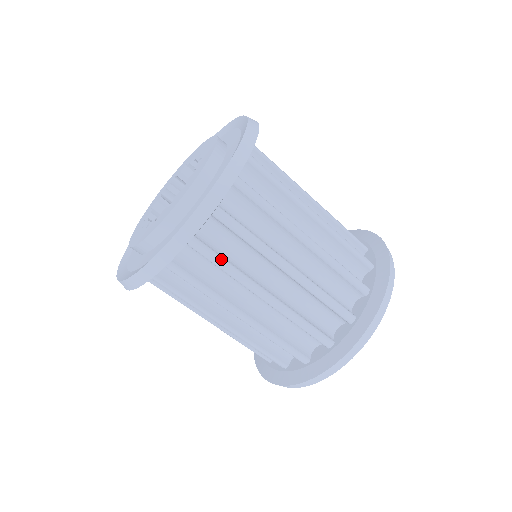
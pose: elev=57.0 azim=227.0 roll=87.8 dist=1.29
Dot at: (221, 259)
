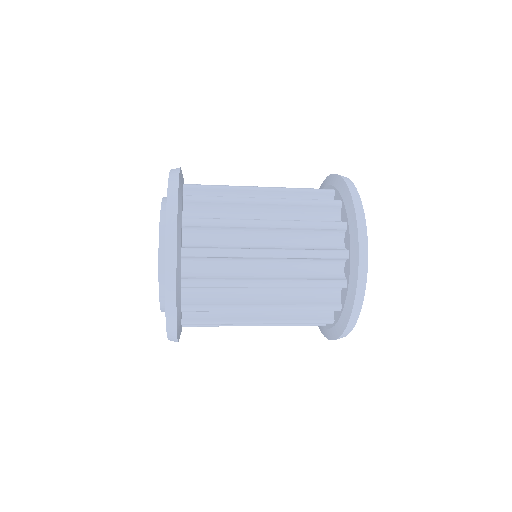
Dot at: (212, 281)
